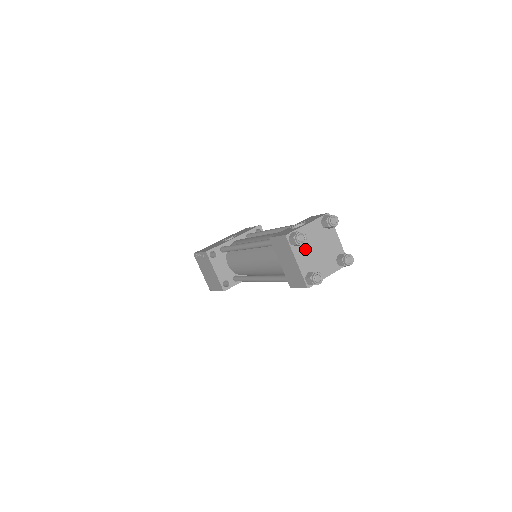
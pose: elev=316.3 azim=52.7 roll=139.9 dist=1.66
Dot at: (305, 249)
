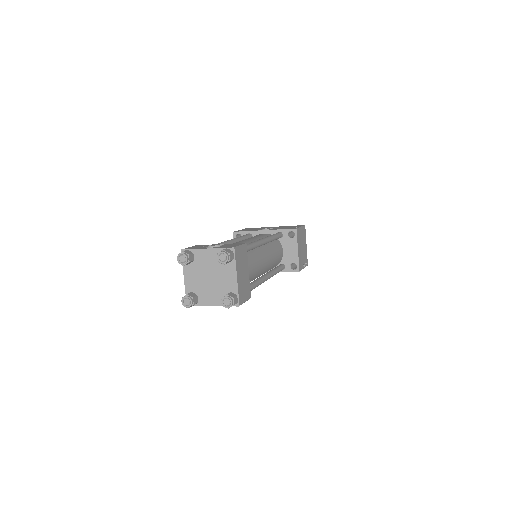
Dot at: (196, 270)
